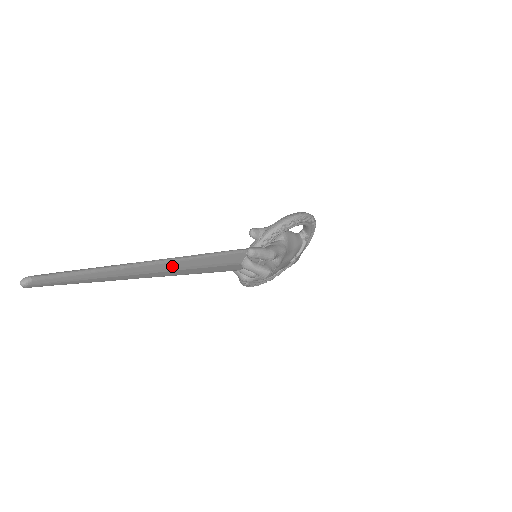
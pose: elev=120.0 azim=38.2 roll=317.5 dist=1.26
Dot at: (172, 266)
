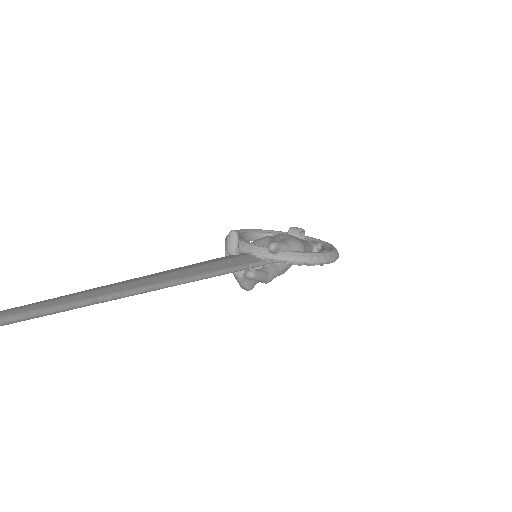
Dot at: occluded
